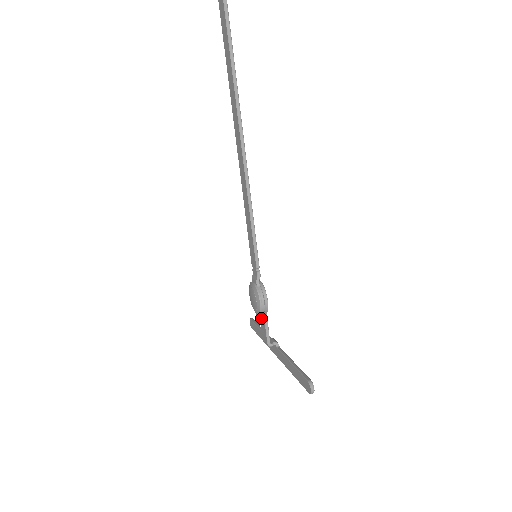
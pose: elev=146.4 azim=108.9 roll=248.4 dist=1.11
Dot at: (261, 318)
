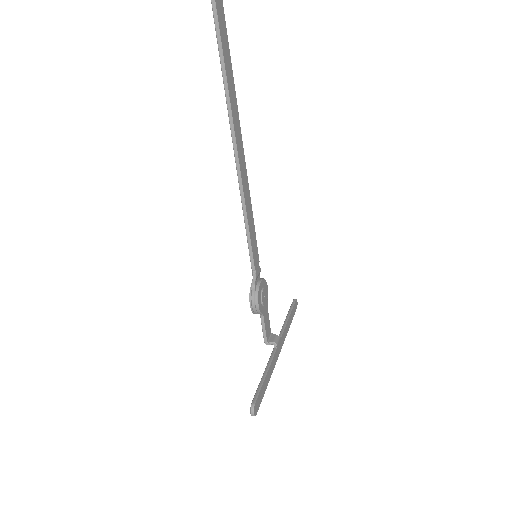
Dot at: occluded
